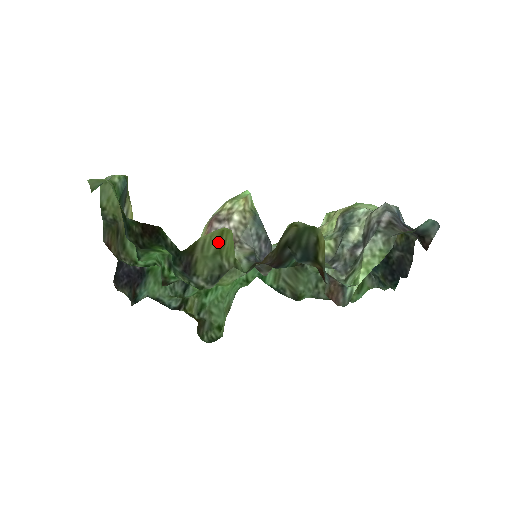
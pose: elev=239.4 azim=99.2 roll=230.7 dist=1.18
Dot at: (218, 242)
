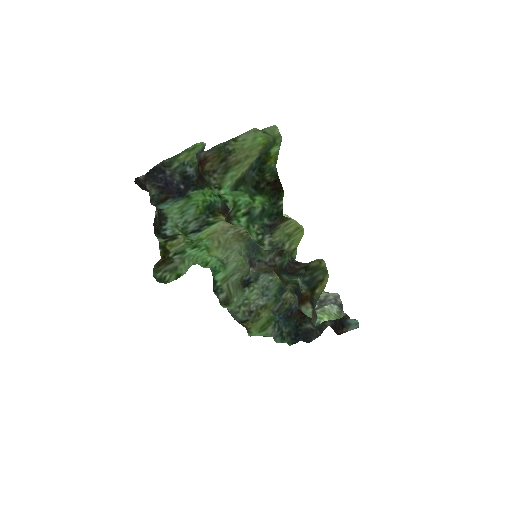
Dot at: (293, 230)
